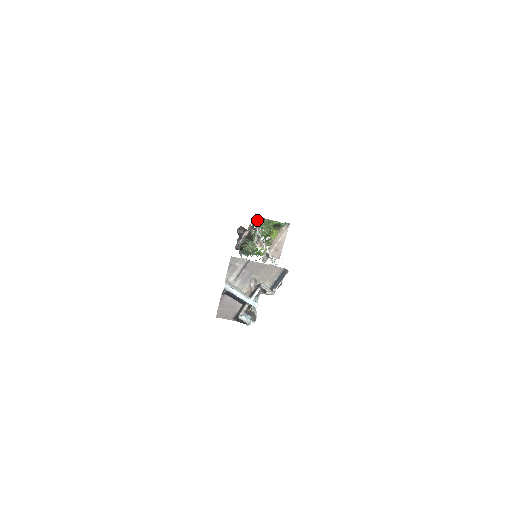
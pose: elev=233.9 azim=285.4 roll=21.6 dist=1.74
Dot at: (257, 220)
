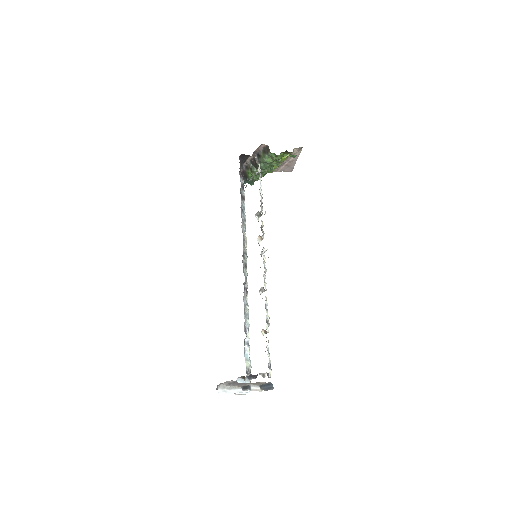
Dot at: (262, 147)
